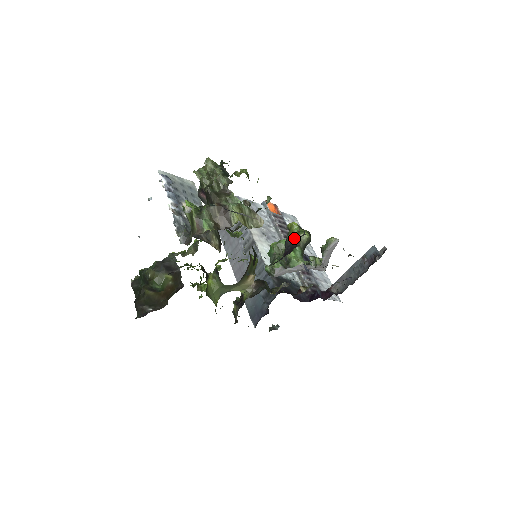
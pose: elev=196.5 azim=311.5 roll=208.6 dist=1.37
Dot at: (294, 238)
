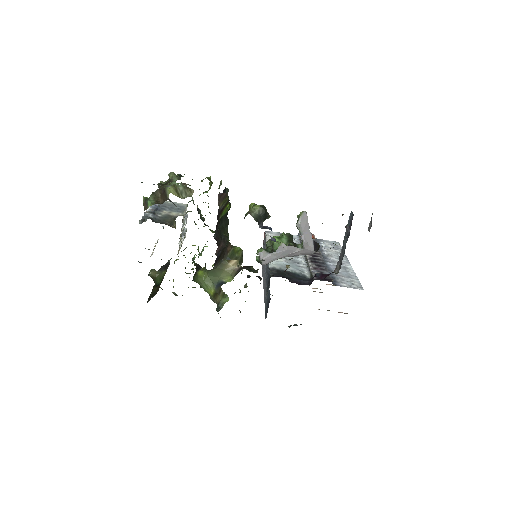
Dot at: (248, 212)
